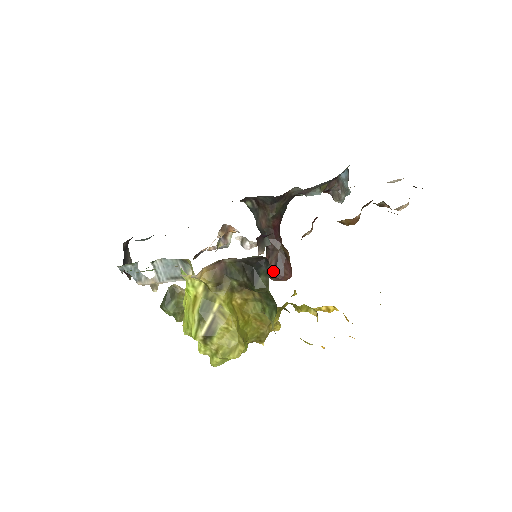
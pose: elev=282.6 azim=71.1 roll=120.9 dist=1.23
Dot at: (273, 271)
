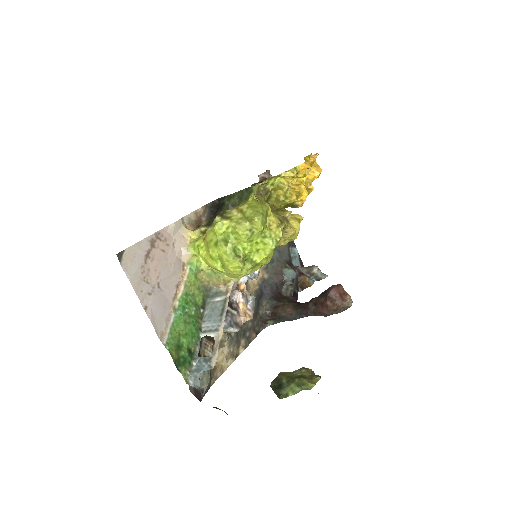
Dot at: (325, 297)
